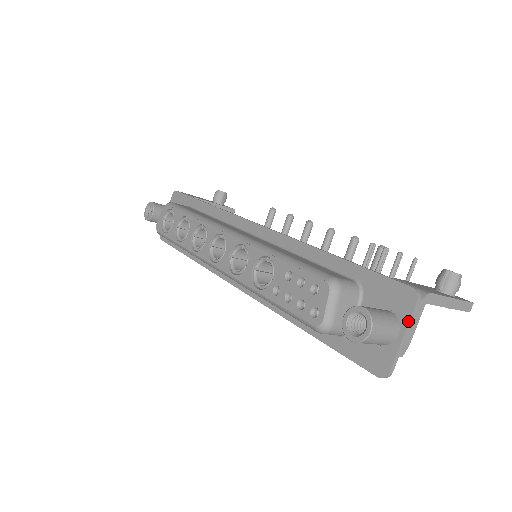
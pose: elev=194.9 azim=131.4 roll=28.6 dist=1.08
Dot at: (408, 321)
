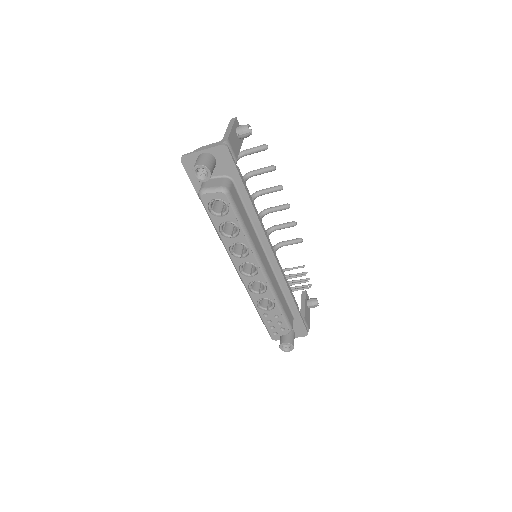
Dot at: occluded
